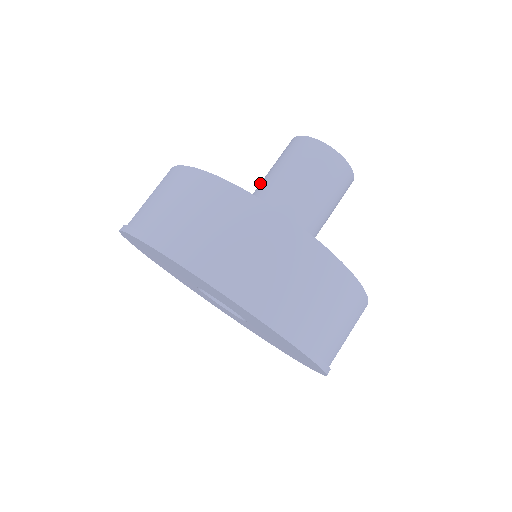
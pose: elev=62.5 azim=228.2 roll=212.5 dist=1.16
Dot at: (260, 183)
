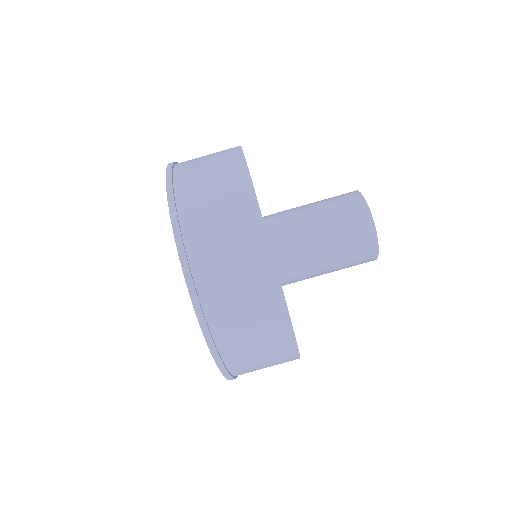
Dot at: occluded
